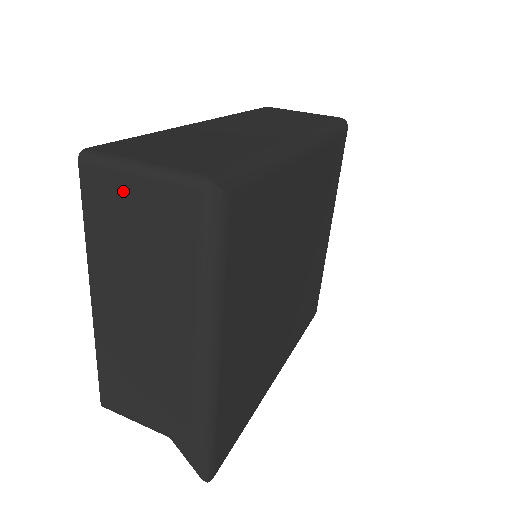
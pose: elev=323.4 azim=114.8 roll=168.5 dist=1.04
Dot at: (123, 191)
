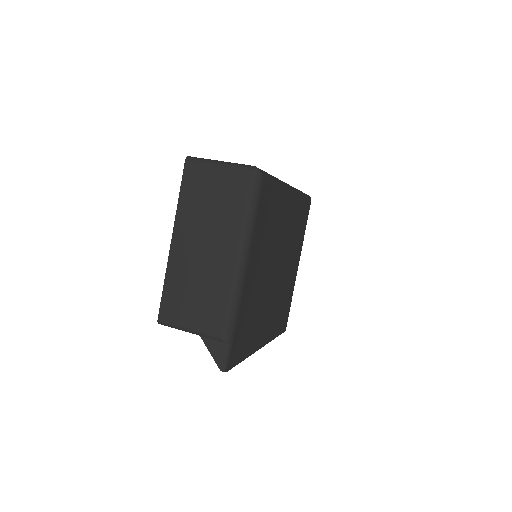
Dot at: (208, 174)
